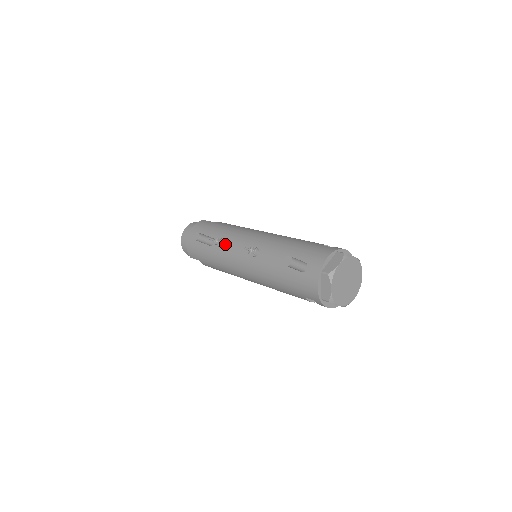
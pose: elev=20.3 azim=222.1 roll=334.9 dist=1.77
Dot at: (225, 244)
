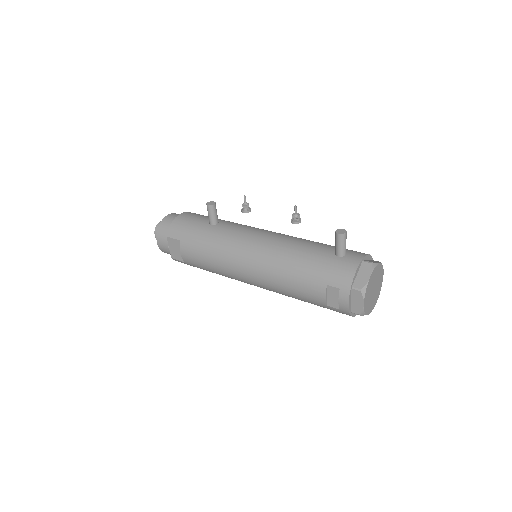
Dot at: (235, 226)
